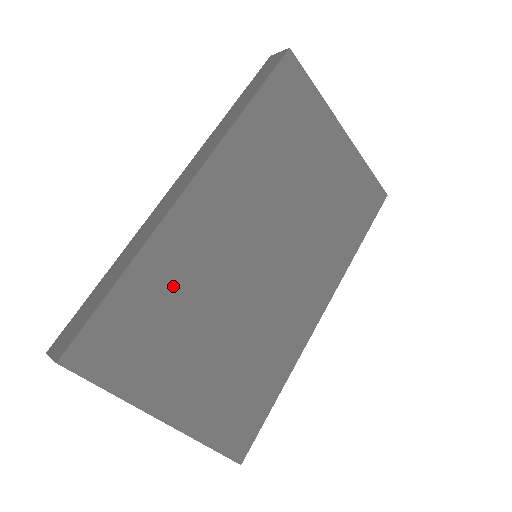
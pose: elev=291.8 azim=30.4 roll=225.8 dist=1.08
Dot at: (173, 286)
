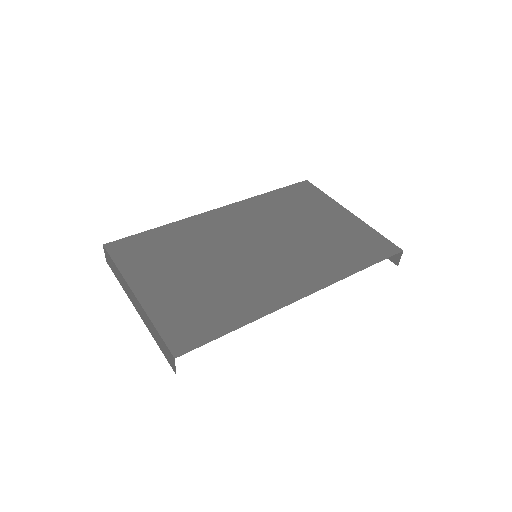
Dot at: (183, 240)
